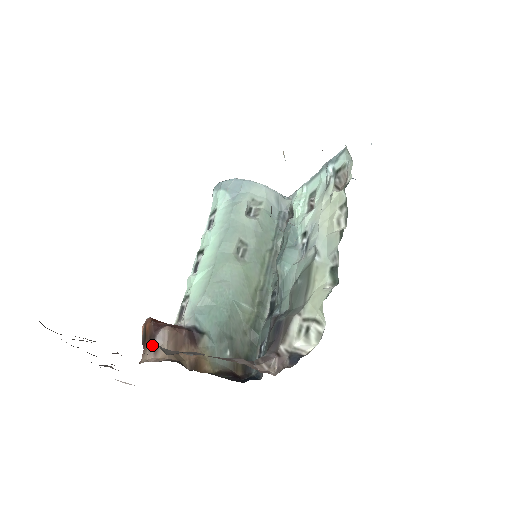
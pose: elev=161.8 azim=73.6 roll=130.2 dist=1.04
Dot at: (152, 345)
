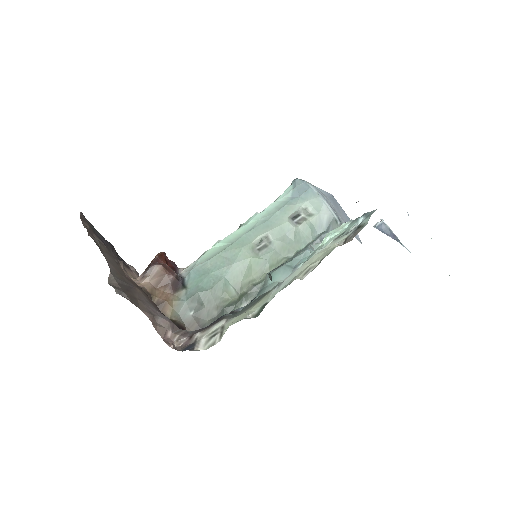
Dot at: (145, 272)
